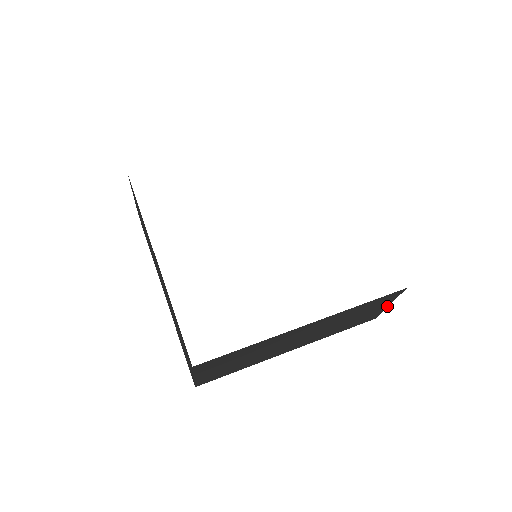
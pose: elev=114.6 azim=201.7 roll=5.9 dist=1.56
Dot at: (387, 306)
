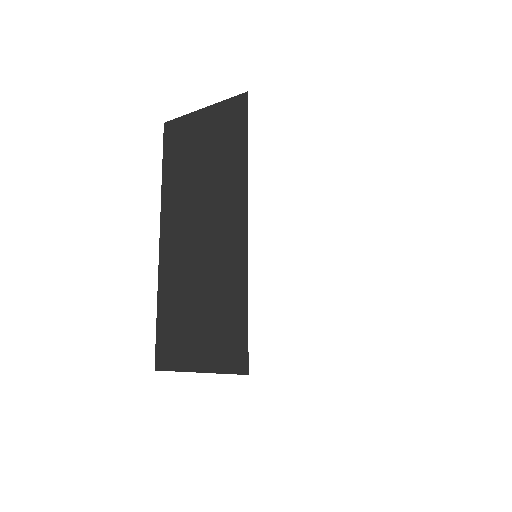
Dot at: occluded
